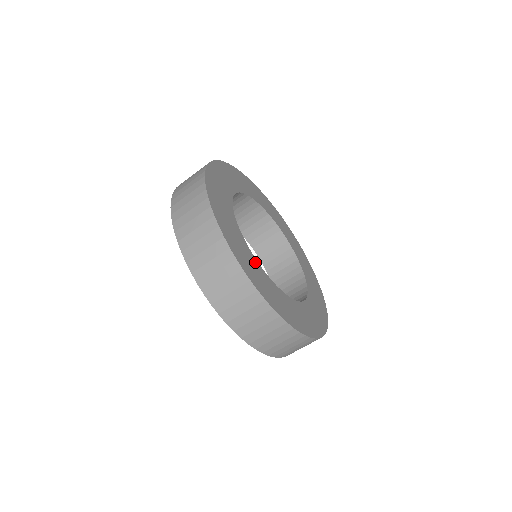
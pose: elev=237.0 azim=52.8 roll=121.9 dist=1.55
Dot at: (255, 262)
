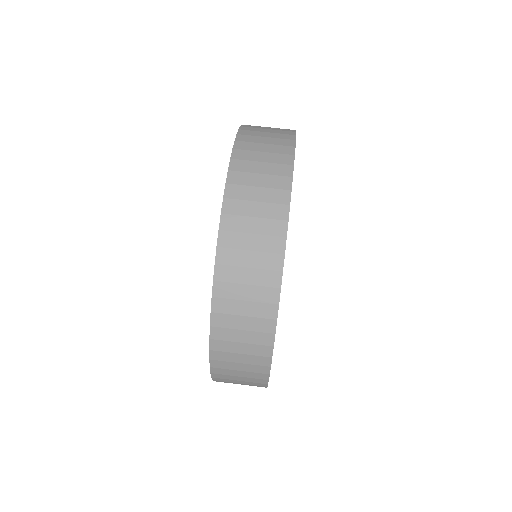
Dot at: occluded
